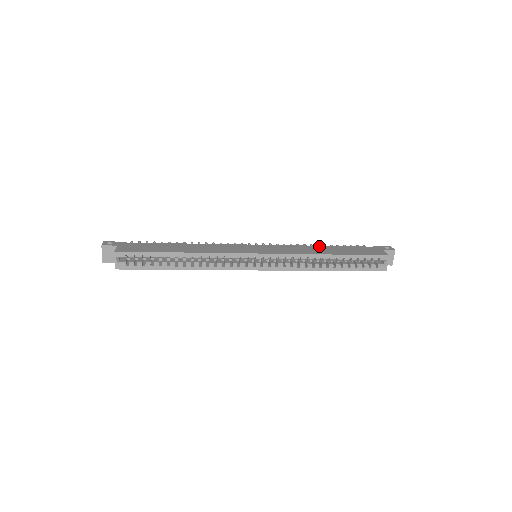
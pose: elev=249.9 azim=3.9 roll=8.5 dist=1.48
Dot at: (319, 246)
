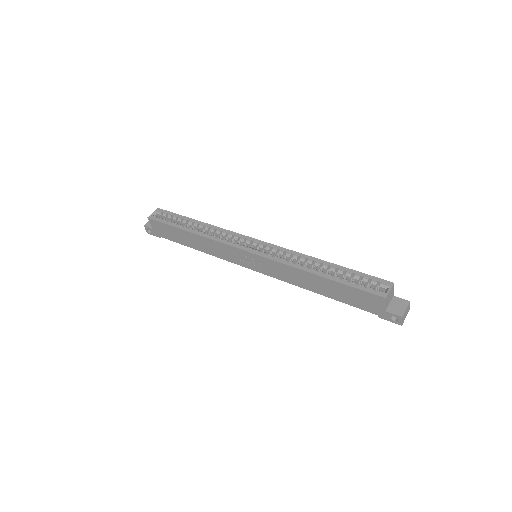
Dot at: occluded
